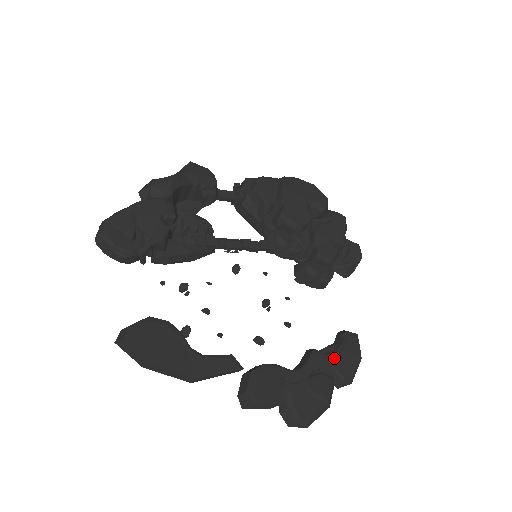
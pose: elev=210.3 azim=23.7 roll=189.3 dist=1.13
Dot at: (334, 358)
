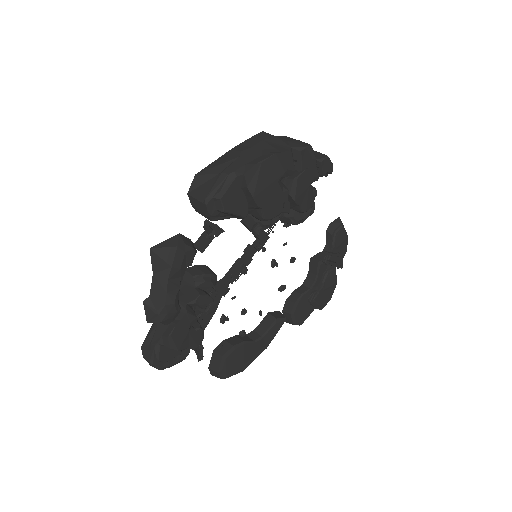
Dot at: (333, 258)
